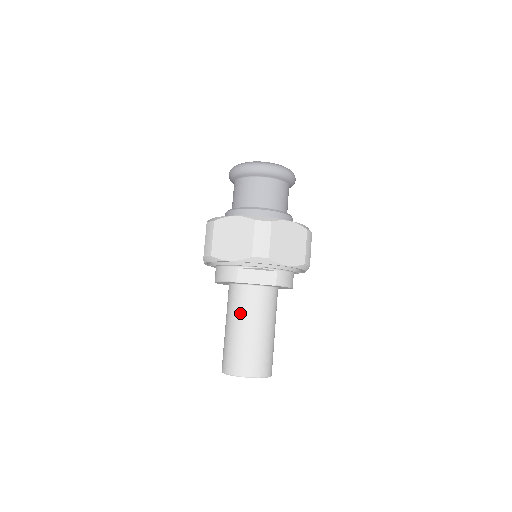
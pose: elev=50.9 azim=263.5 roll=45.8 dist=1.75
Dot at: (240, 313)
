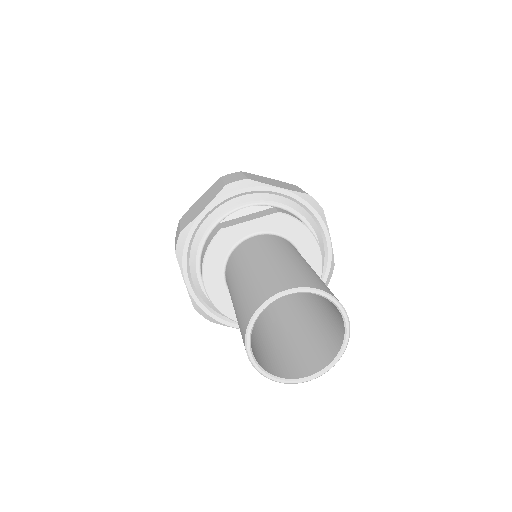
Dot at: (243, 261)
